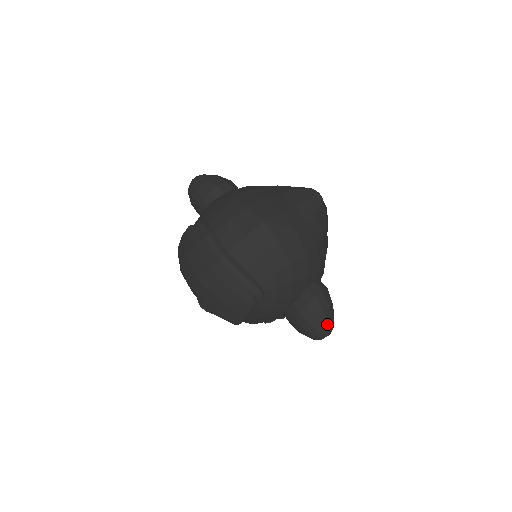
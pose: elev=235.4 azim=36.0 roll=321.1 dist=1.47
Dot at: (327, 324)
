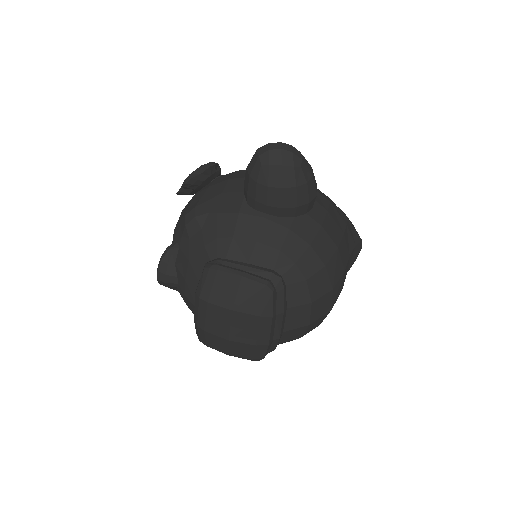
Dot at: occluded
